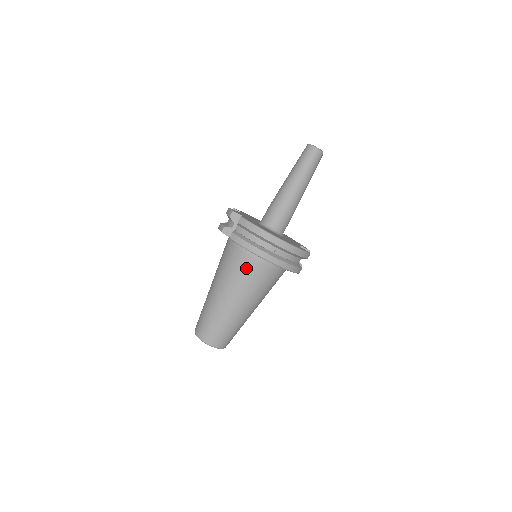
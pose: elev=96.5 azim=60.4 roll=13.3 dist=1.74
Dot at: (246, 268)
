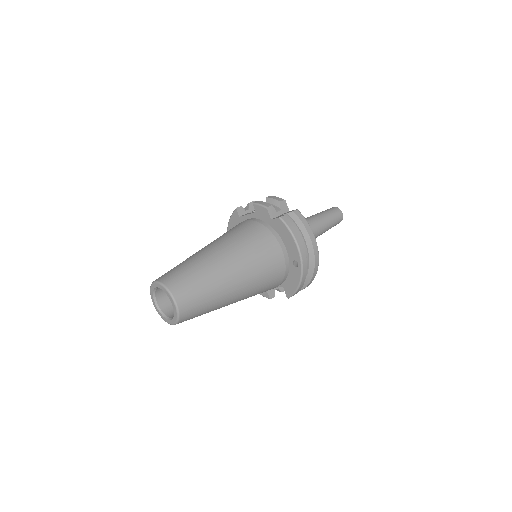
Dot at: (270, 256)
